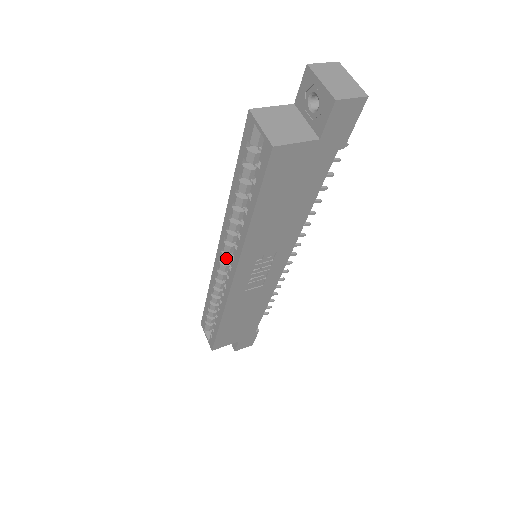
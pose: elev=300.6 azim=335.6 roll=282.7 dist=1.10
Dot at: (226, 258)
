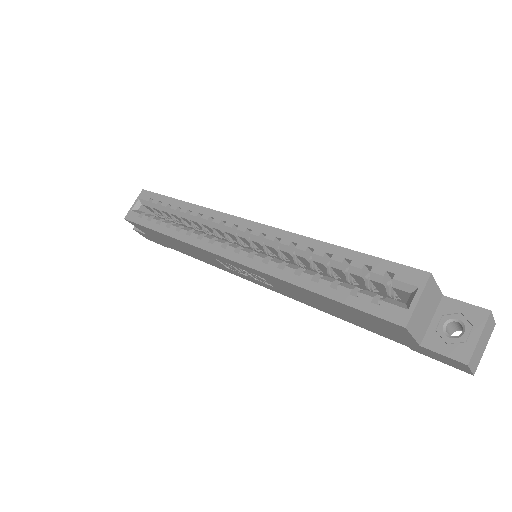
Dot at: (242, 235)
